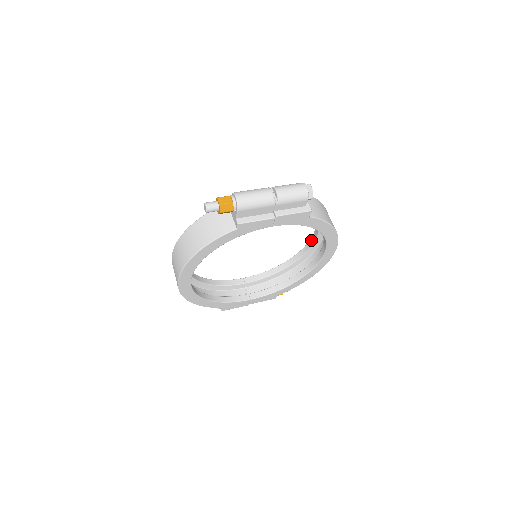
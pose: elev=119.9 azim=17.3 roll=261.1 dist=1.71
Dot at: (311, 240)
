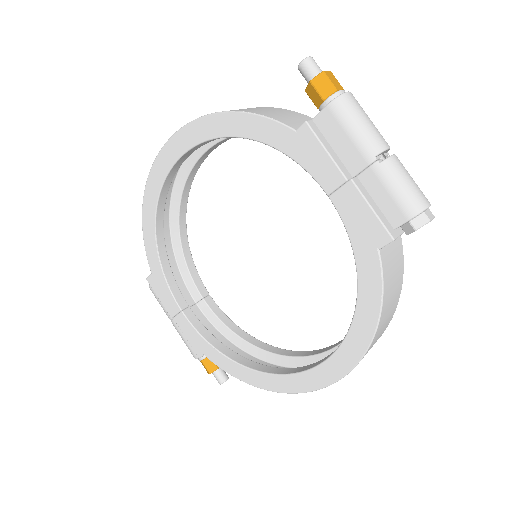
Dot at: (321, 349)
